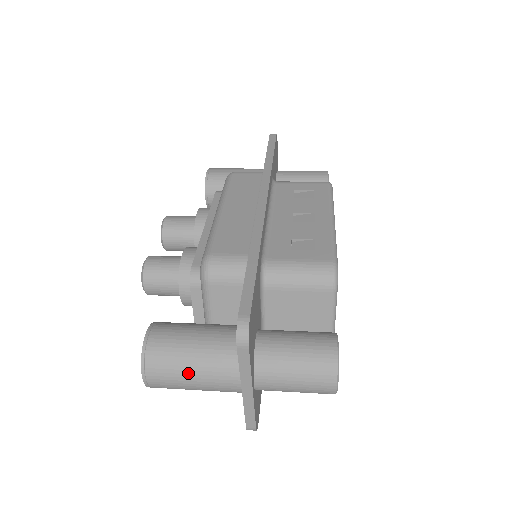
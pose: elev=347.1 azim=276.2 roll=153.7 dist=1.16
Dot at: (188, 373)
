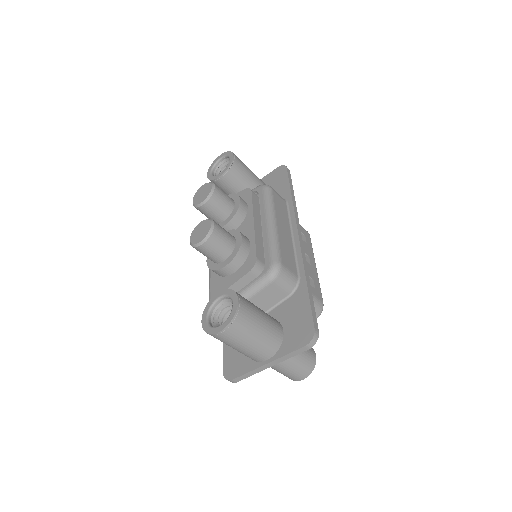
Dot at: (250, 340)
